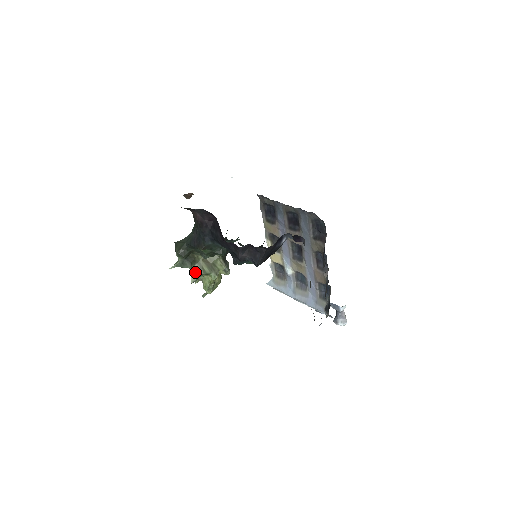
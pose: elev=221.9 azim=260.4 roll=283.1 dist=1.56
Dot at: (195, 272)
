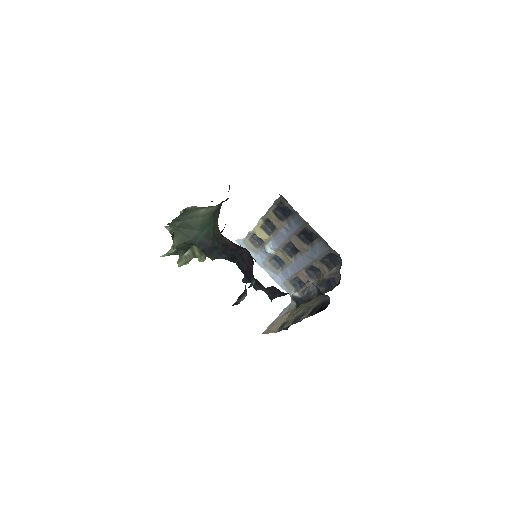
Dot at: (186, 258)
